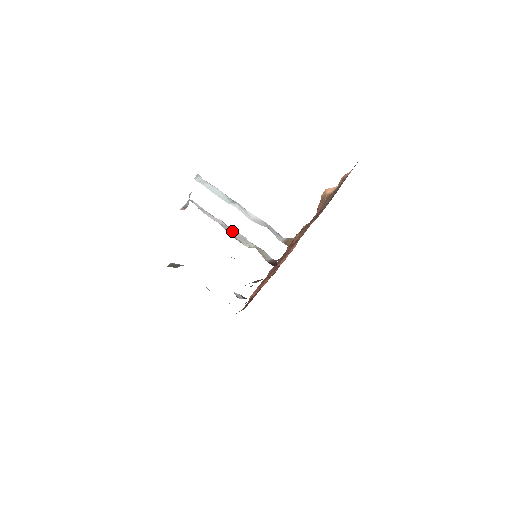
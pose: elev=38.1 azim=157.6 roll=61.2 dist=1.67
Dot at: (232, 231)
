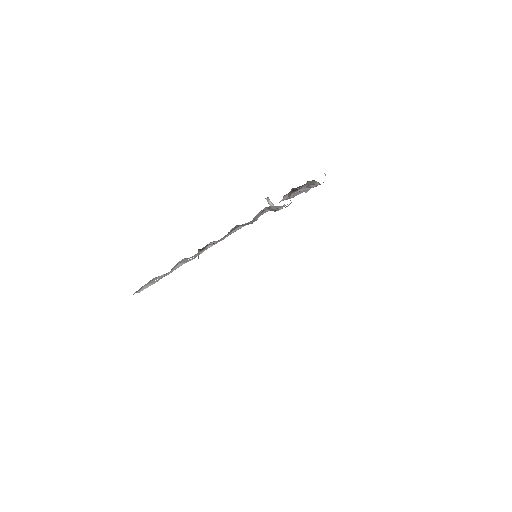
Dot at: occluded
